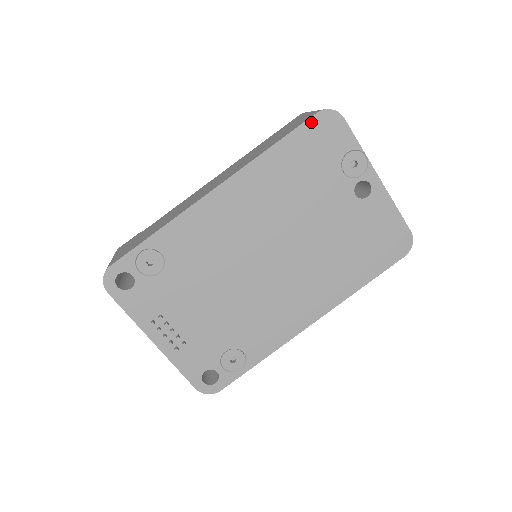
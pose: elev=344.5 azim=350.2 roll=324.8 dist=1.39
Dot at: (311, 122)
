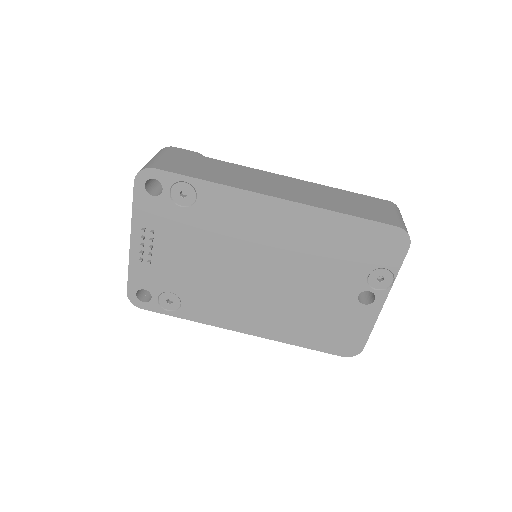
Dot at: (387, 228)
